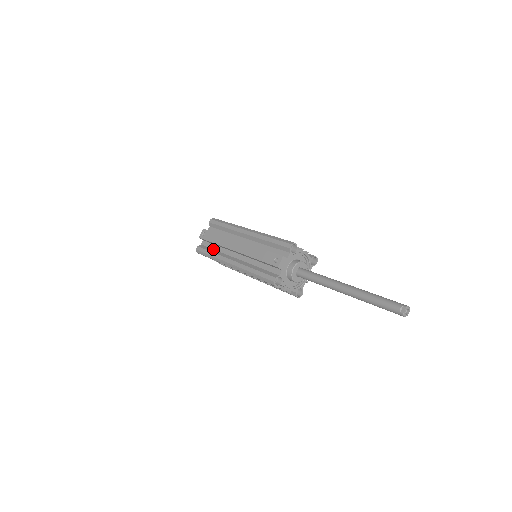
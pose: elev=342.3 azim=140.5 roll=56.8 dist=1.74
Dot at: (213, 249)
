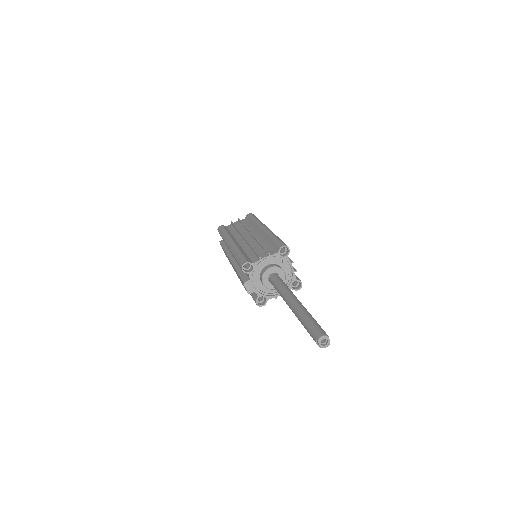
Dot at: occluded
